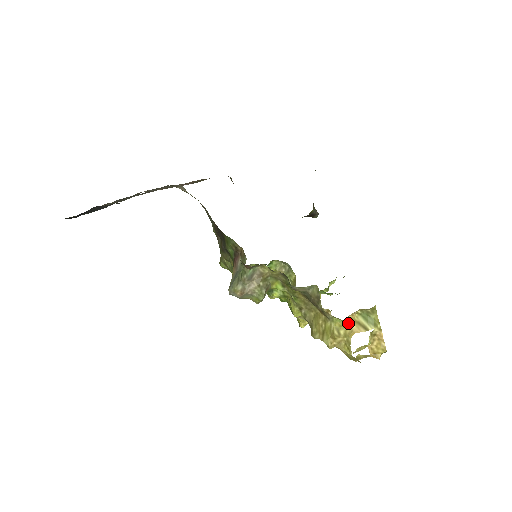
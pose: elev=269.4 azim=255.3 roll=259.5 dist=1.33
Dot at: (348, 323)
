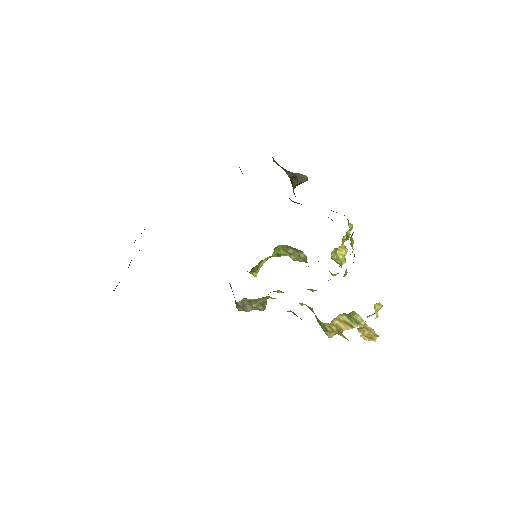
Dot at: (336, 322)
